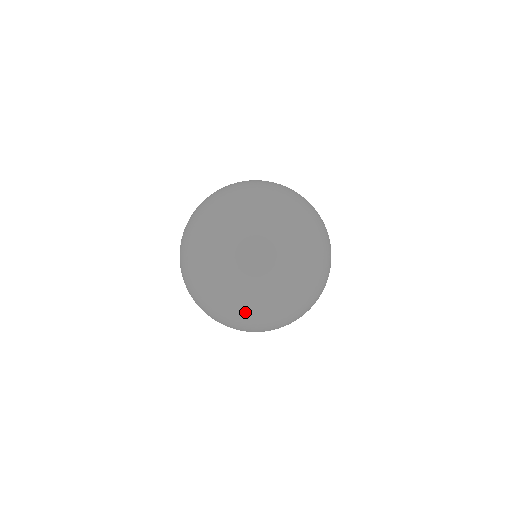
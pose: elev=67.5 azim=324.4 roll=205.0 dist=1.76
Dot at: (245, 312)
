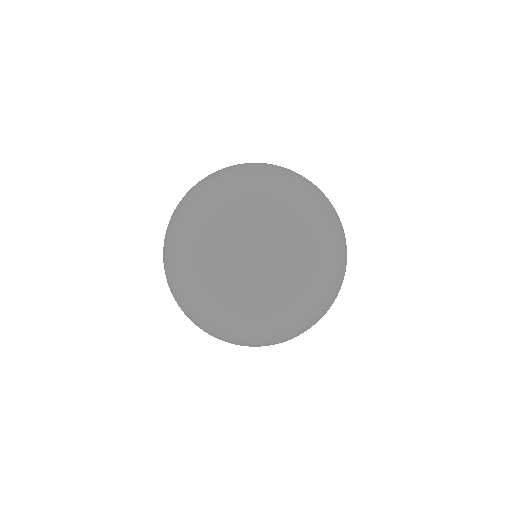
Dot at: (201, 211)
